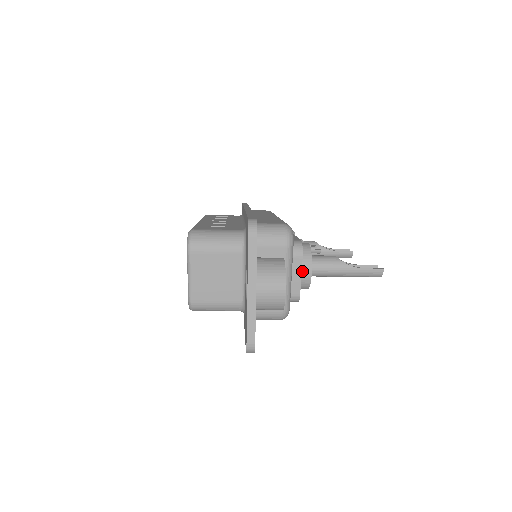
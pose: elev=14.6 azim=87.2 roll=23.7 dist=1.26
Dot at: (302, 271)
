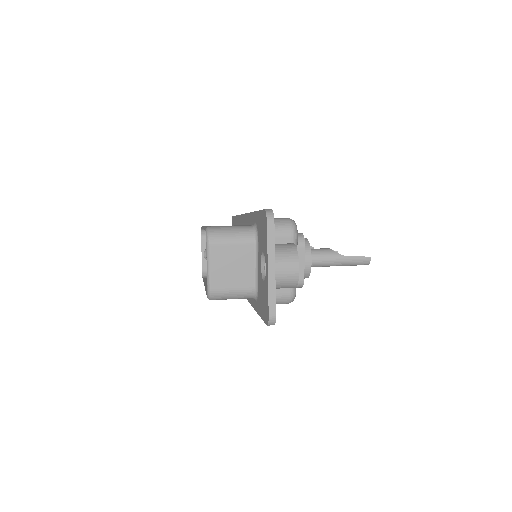
Dot at: occluded
